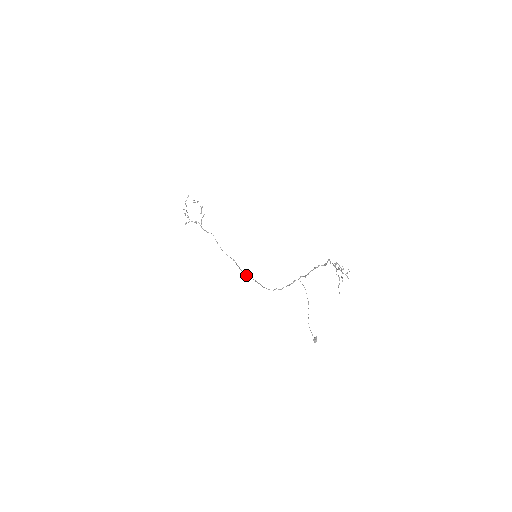
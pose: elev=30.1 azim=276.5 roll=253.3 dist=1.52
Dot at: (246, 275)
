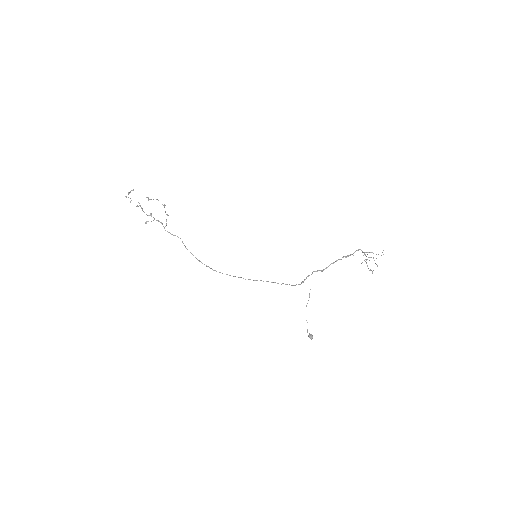
Dot at: occluded
